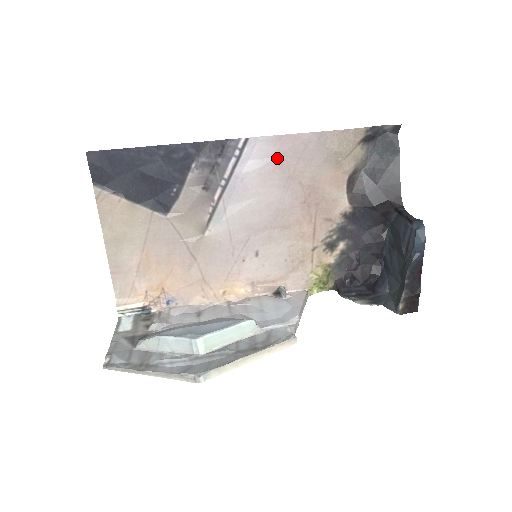
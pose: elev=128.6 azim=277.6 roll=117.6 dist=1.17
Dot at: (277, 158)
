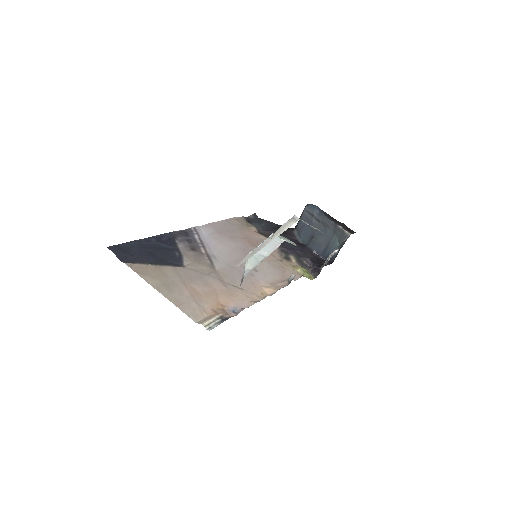
Dot at: (217, 231)
